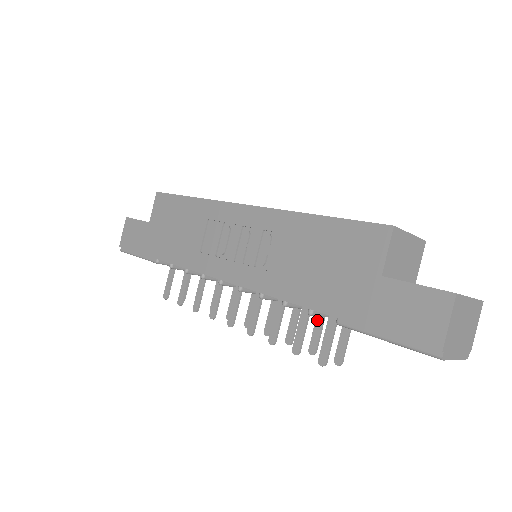
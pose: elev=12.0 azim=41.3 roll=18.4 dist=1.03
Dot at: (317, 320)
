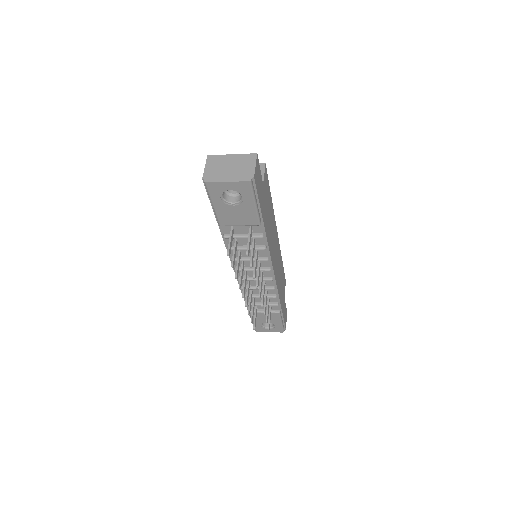
Dot at: (252, 249)
